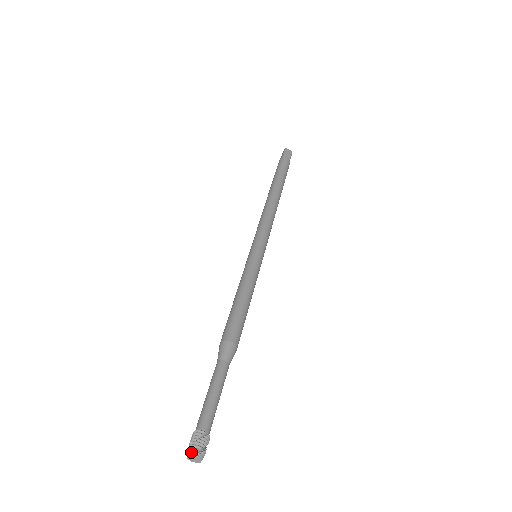
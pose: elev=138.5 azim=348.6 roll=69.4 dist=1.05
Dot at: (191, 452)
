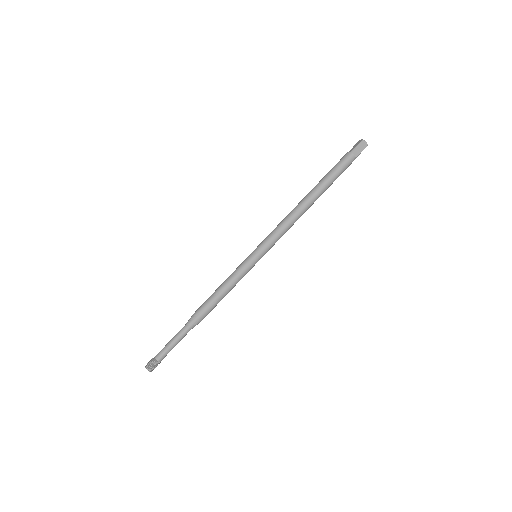
Dot at: (147, 368)
